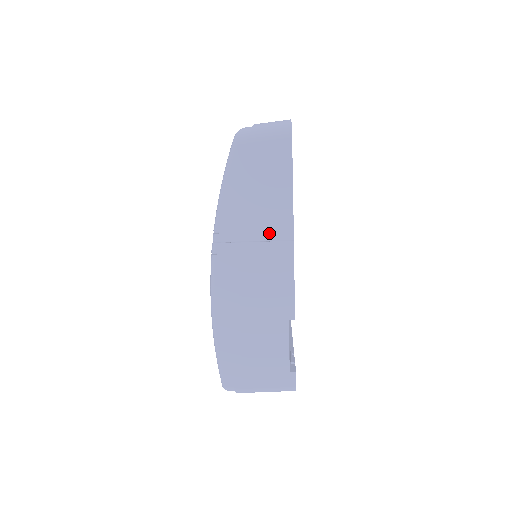
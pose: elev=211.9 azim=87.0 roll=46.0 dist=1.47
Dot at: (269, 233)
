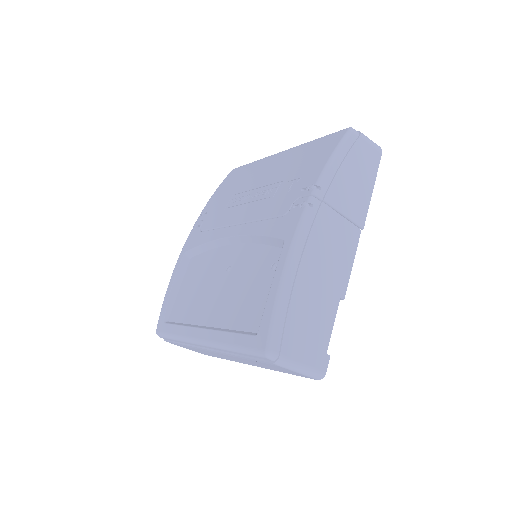
Dot at: (352, 213)
